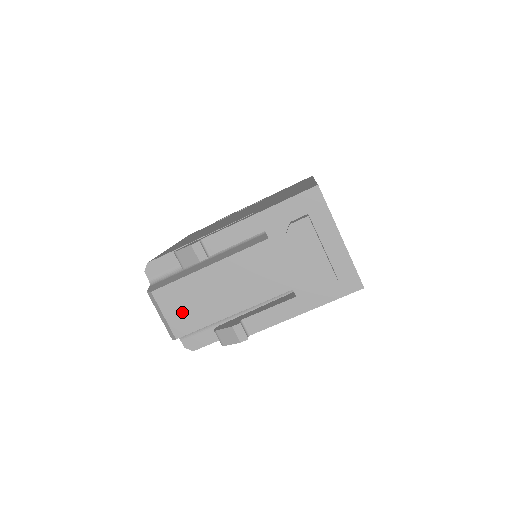
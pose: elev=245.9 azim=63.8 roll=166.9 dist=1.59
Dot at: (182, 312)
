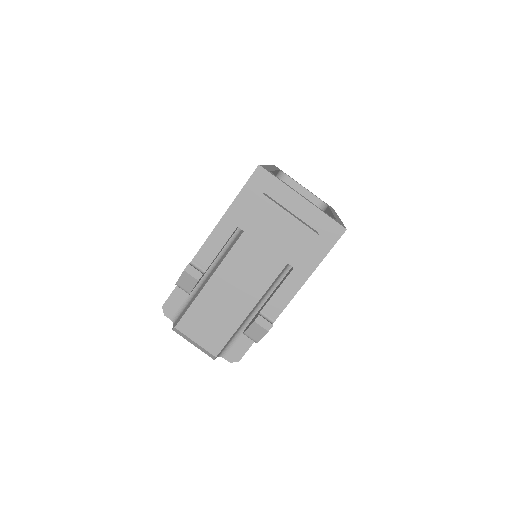
Dot at: (208, 331)
